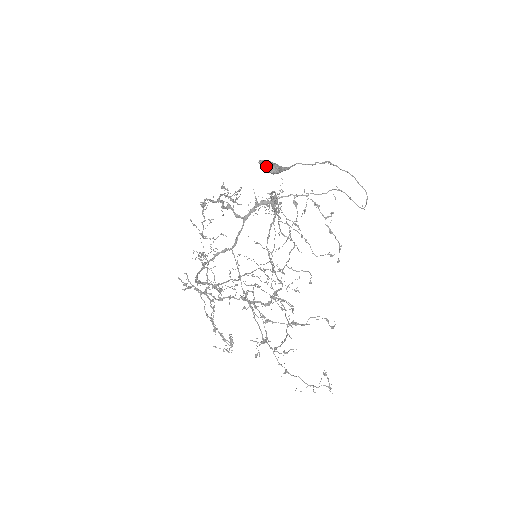
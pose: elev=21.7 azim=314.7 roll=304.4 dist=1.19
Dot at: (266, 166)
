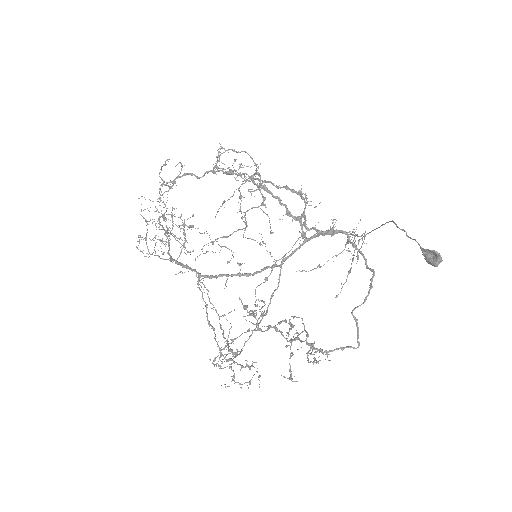
Dot at: (439, 261)
